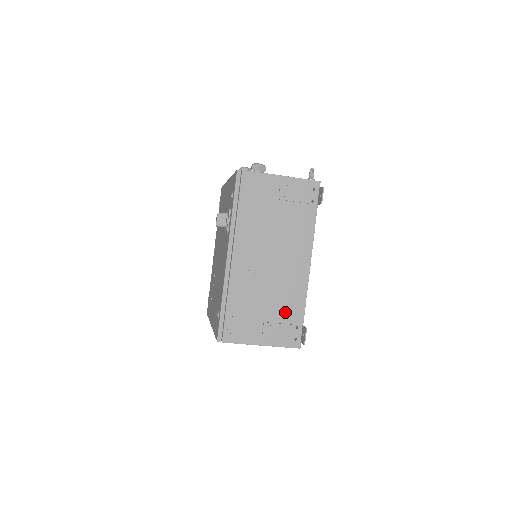
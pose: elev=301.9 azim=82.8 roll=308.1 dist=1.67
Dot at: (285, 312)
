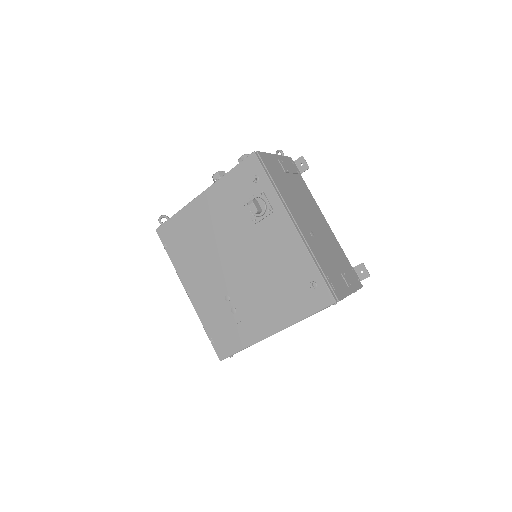
Dot at: (341, 261)
